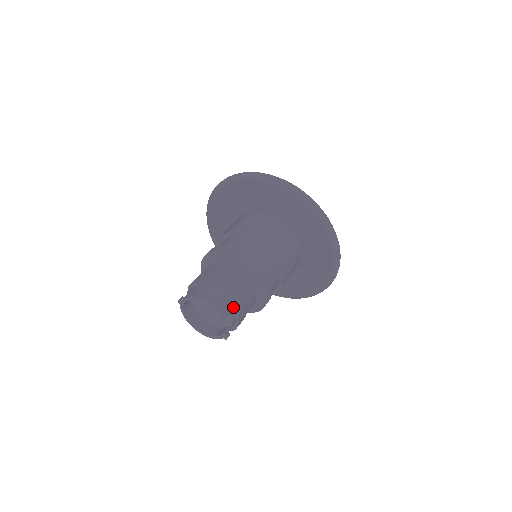
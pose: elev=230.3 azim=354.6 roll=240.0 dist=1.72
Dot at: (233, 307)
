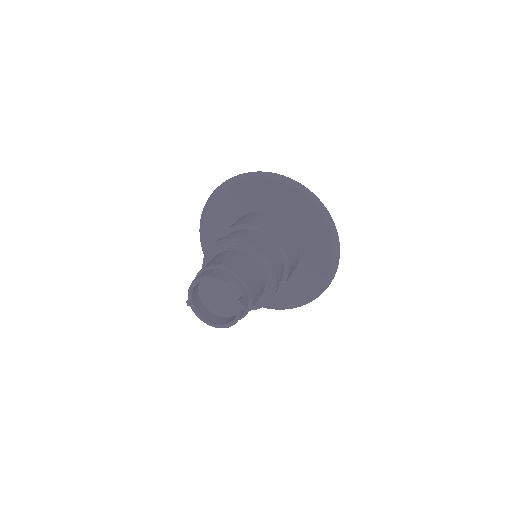
Dot at: (232, 272)
